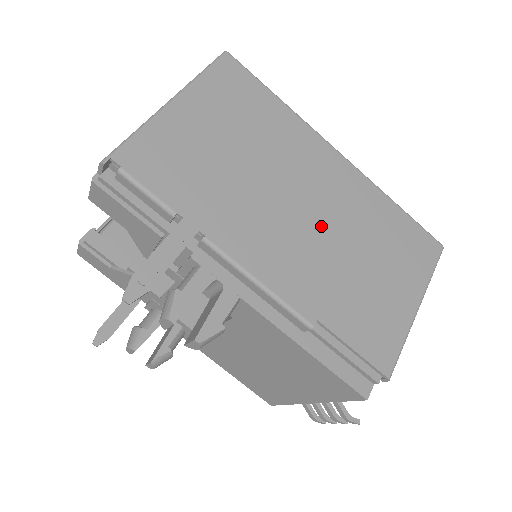
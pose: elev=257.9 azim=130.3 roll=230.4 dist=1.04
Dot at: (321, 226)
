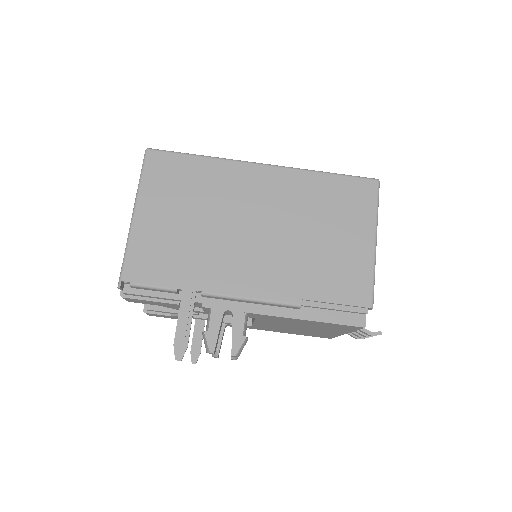
Dot at: (274, 232)
